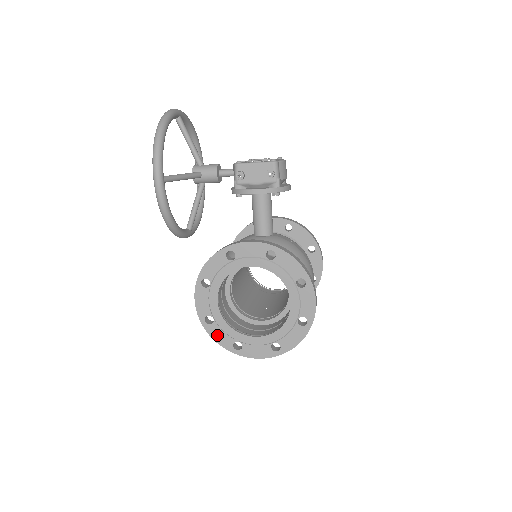
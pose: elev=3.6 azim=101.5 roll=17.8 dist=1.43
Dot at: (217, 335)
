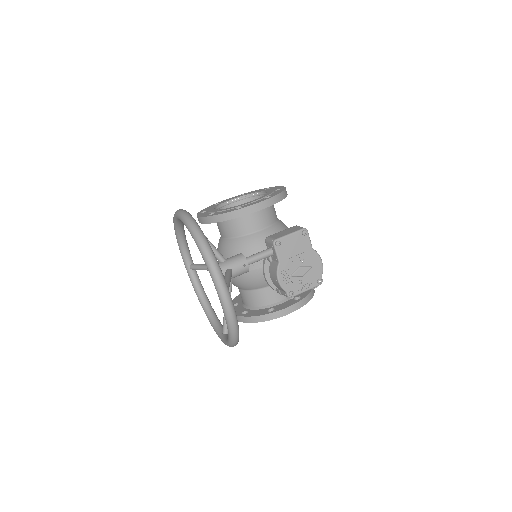
Dot at: occluded
